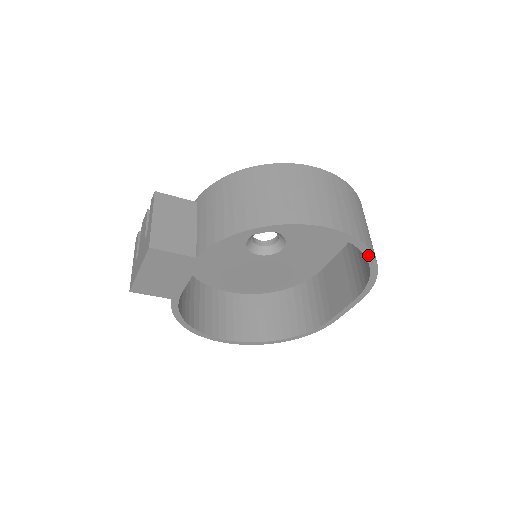
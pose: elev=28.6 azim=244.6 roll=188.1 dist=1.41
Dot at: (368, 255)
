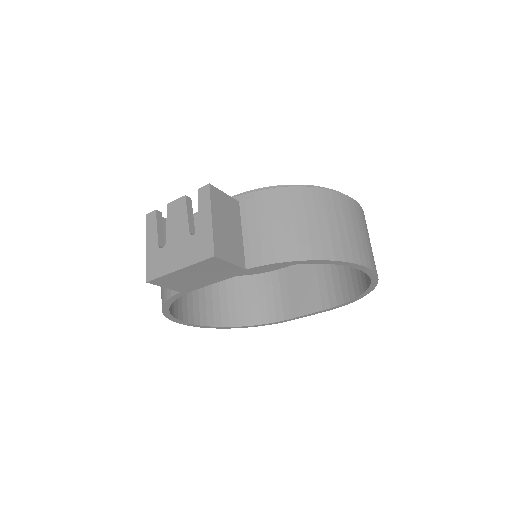
Dot at: (371, 287)
